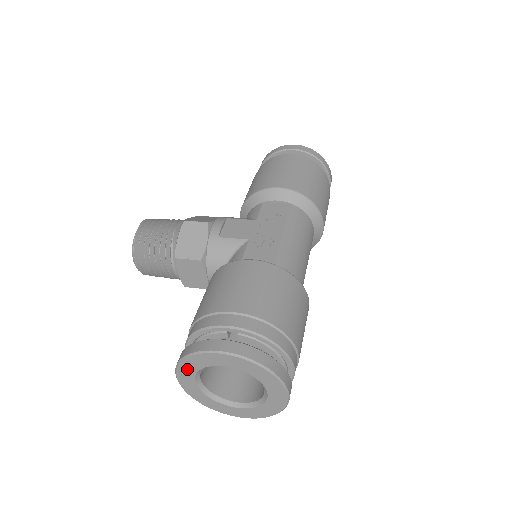
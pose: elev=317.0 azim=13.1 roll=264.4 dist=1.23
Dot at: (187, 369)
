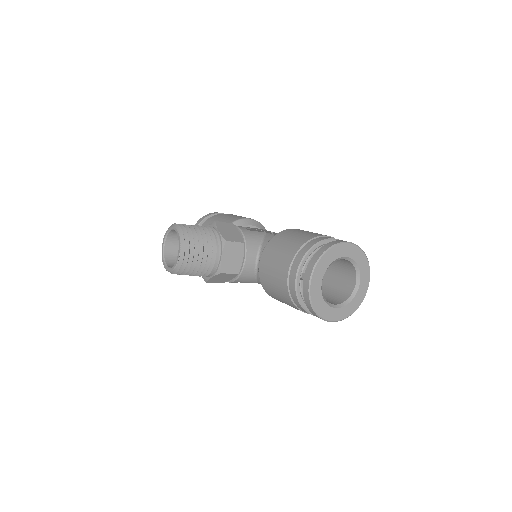
Dot at: (322, 265)
